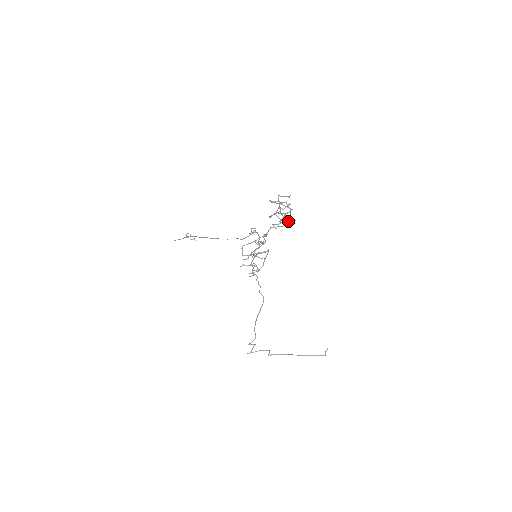
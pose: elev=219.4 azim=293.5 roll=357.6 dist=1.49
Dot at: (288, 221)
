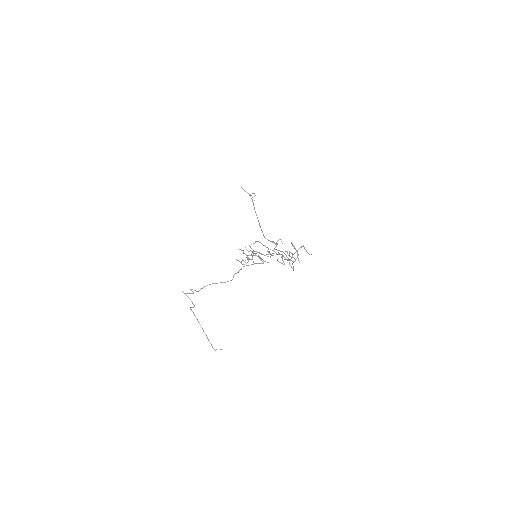
Dot at: occluded
